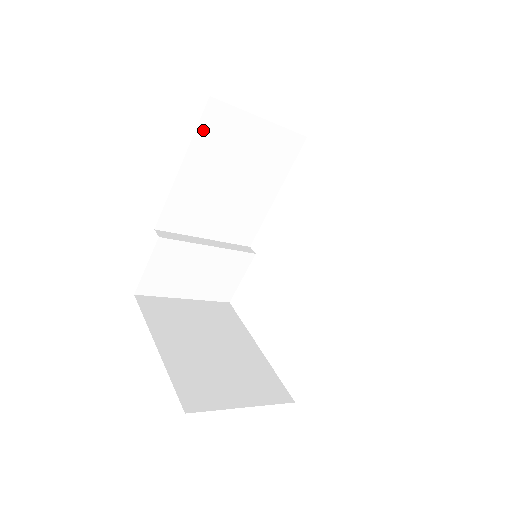
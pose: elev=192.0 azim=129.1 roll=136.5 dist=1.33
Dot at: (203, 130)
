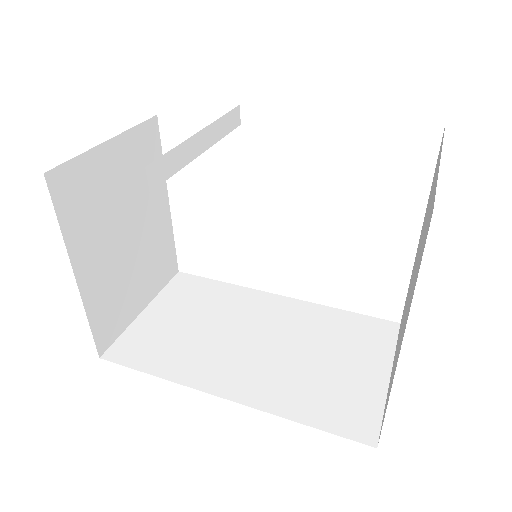
Dot at: occluded
